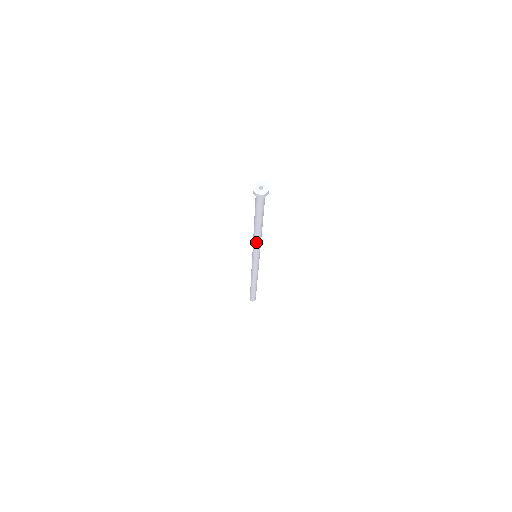
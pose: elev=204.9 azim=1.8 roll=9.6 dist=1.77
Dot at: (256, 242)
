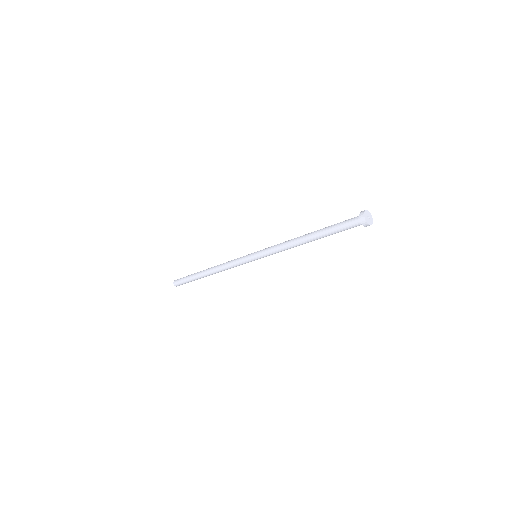
Dot at: (284, 247)
